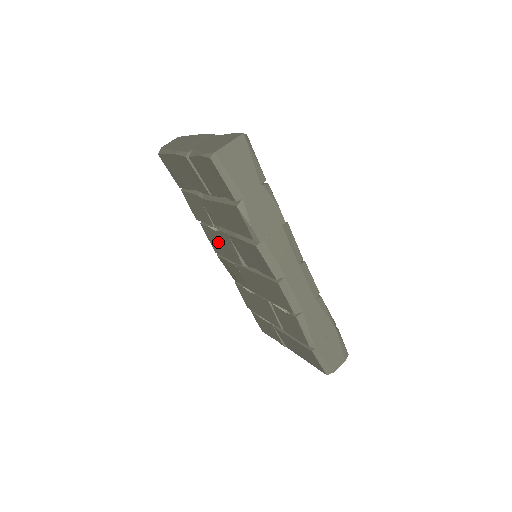
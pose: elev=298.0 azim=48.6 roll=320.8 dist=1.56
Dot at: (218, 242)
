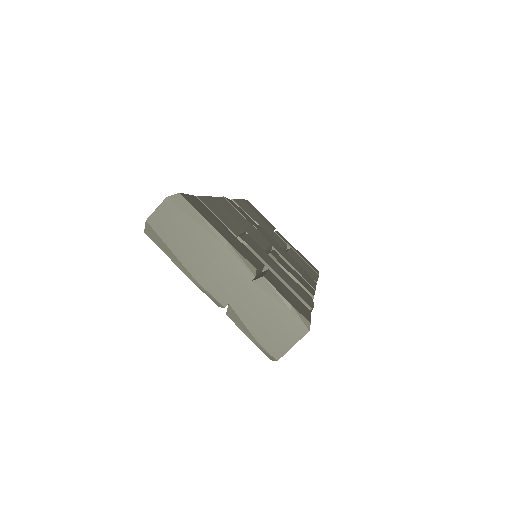
Dot at: occluded
